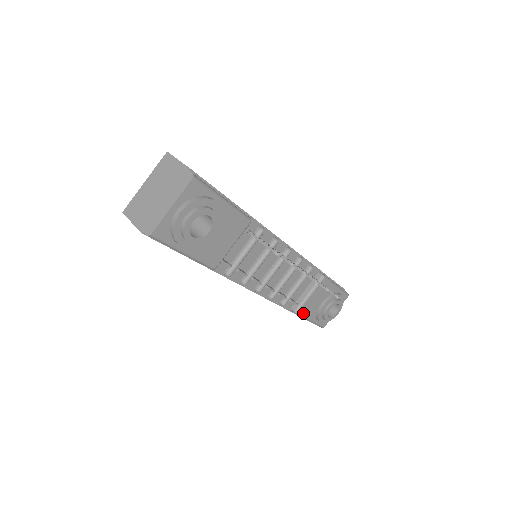
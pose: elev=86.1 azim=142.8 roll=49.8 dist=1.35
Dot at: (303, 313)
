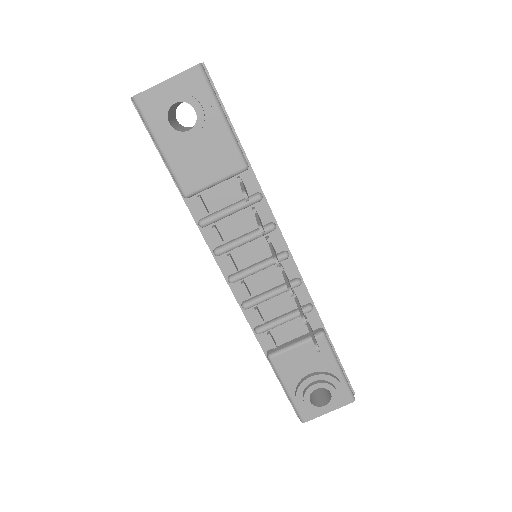
Dot at: (279, 367)
